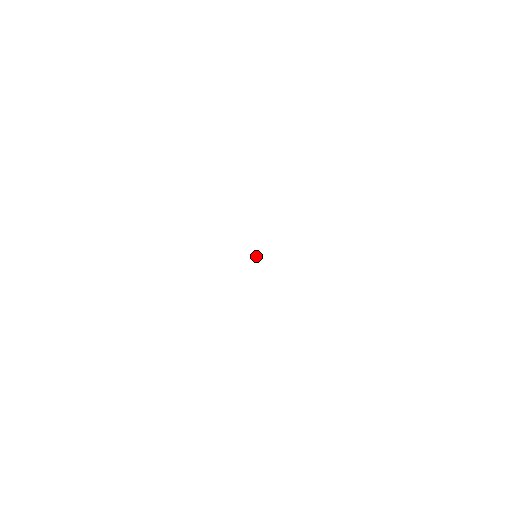
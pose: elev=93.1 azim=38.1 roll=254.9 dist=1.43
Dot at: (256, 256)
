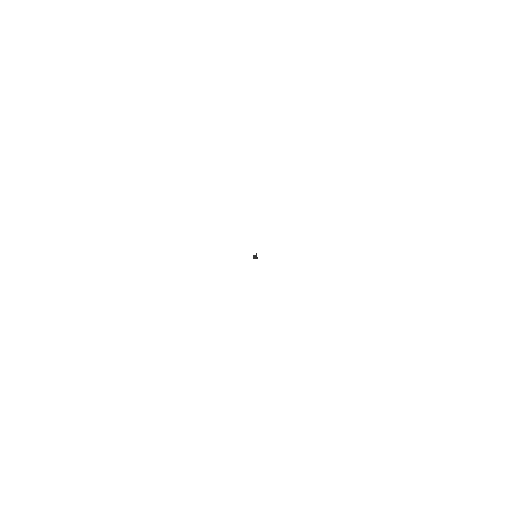
Dot at: occluded
